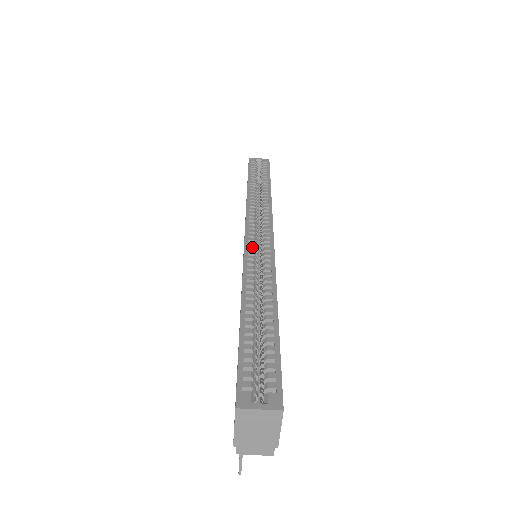
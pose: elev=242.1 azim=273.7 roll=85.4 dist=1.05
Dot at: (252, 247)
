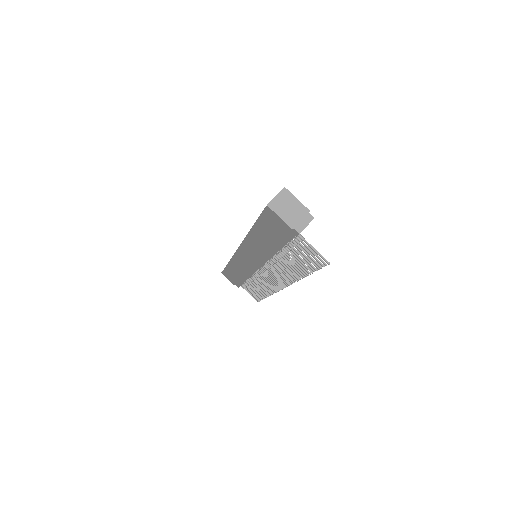
Dot at: occluded
